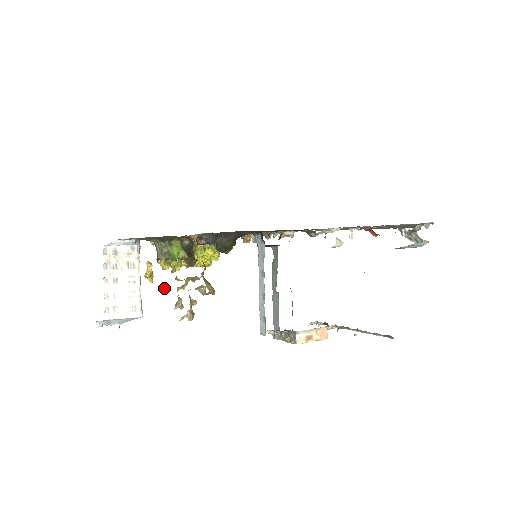
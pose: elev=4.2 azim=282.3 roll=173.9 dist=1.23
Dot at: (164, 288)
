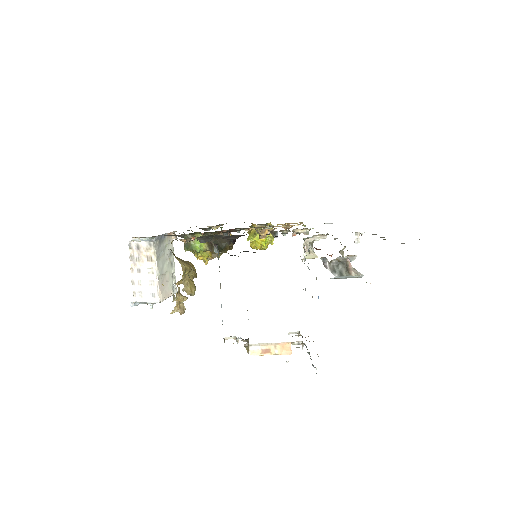
Dot at: occluded
